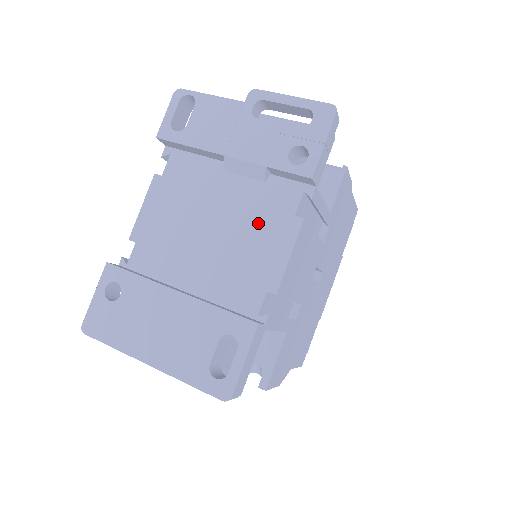
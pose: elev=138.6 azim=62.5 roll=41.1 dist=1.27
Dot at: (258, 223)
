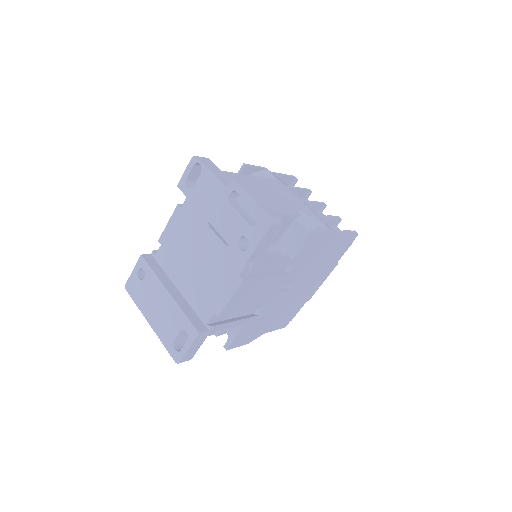
Dot at: (220, 269)
